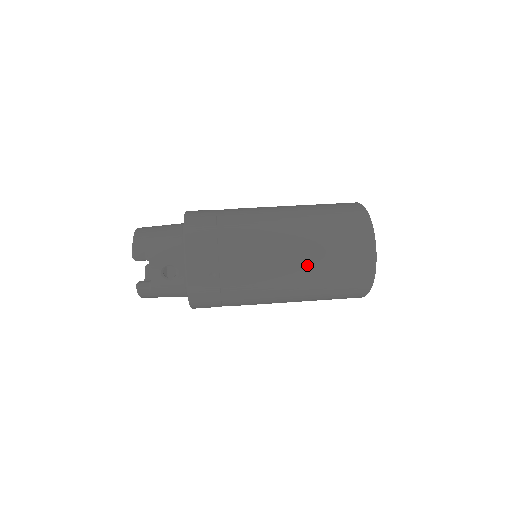
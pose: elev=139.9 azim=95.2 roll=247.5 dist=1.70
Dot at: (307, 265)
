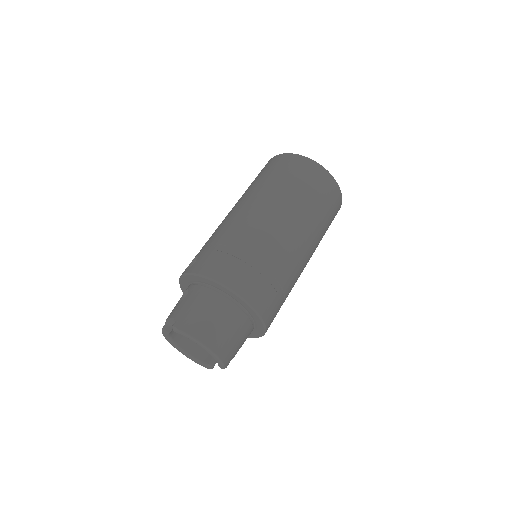
Dot at: occluded
